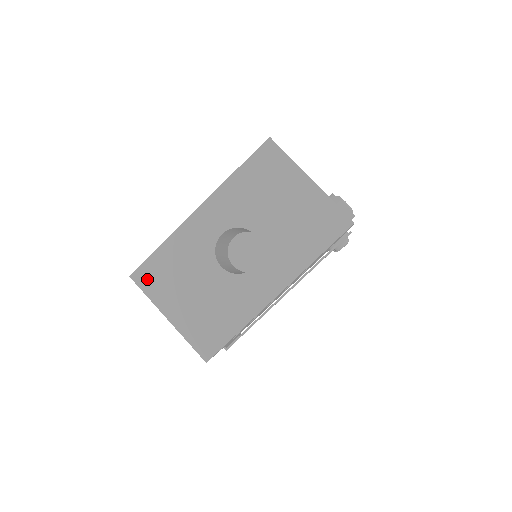
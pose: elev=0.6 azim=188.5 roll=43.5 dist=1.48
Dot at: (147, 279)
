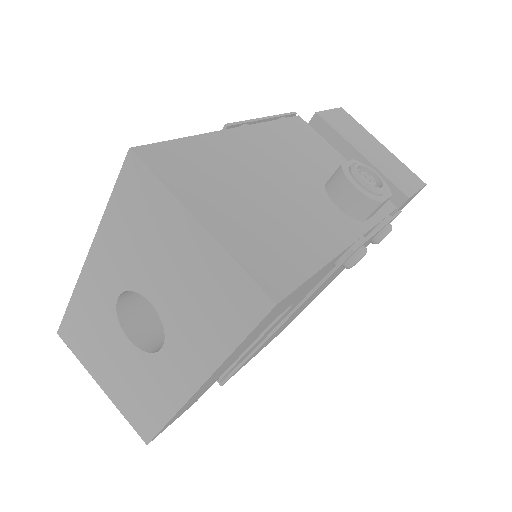
Dot at: (71, 339)
